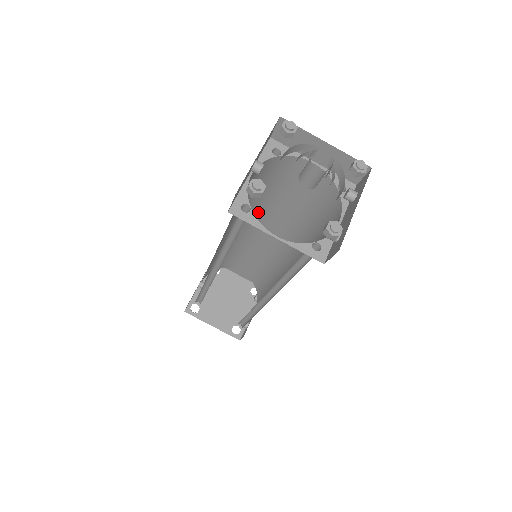
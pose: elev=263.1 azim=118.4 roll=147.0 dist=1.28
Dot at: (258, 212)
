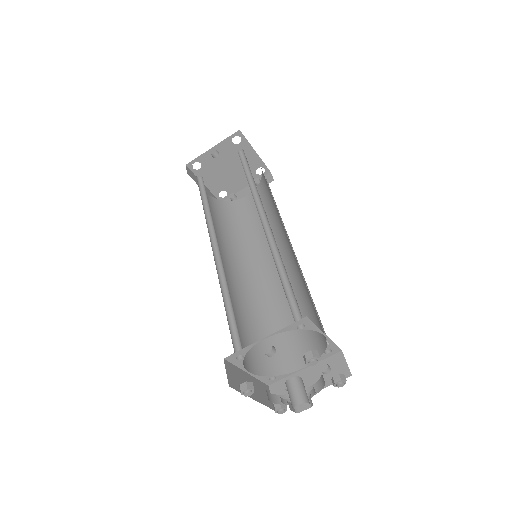
Dot at: occluded
